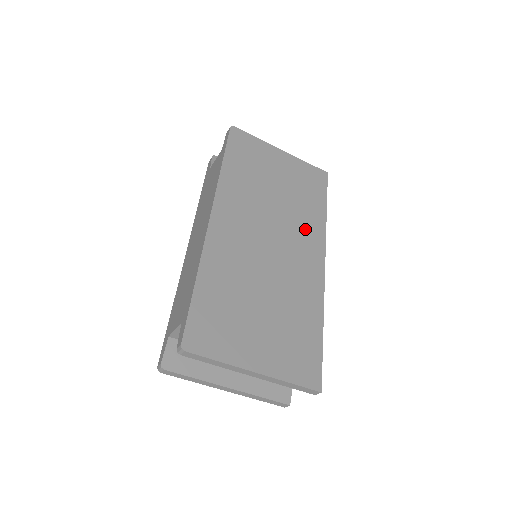
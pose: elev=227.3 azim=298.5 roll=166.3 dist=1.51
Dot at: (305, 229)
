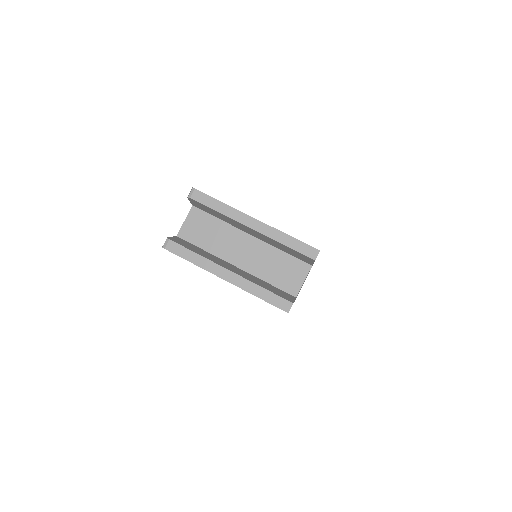
Dot at: occluded
